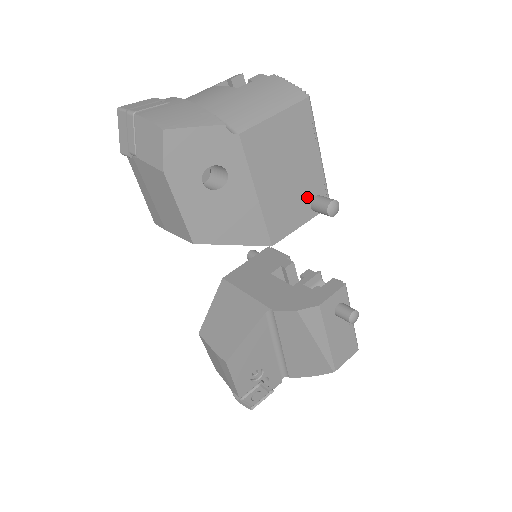
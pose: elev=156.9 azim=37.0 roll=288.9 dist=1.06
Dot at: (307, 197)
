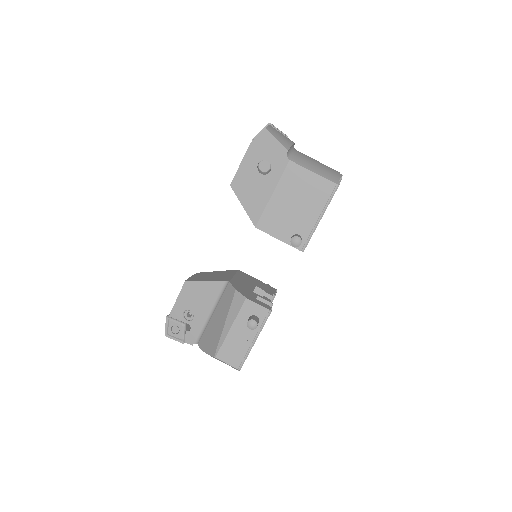
Dot at: (294, 229)
